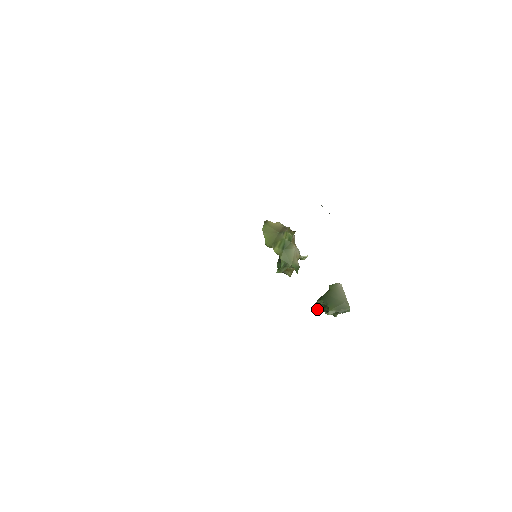
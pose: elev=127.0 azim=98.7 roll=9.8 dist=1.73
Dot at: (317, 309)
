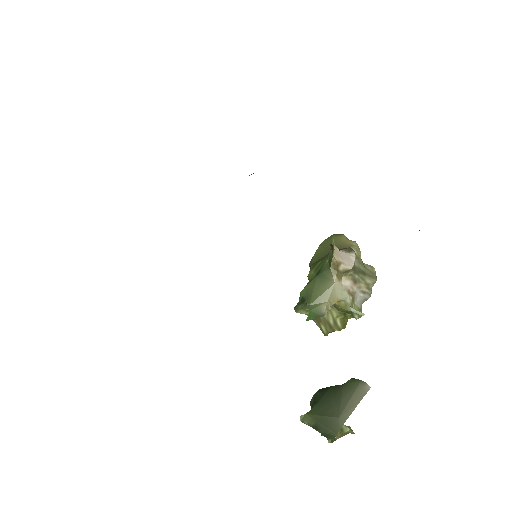
Dot at: (311, 405)
